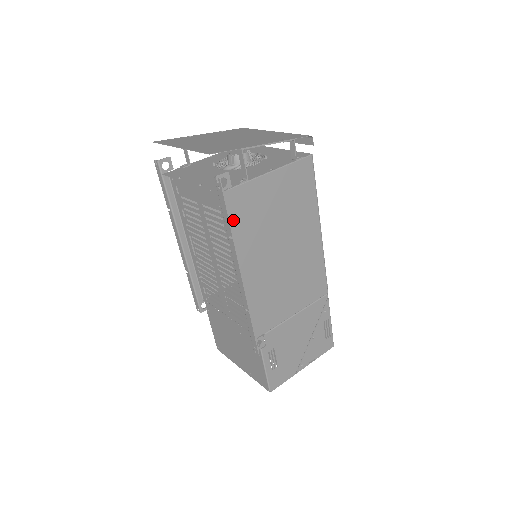
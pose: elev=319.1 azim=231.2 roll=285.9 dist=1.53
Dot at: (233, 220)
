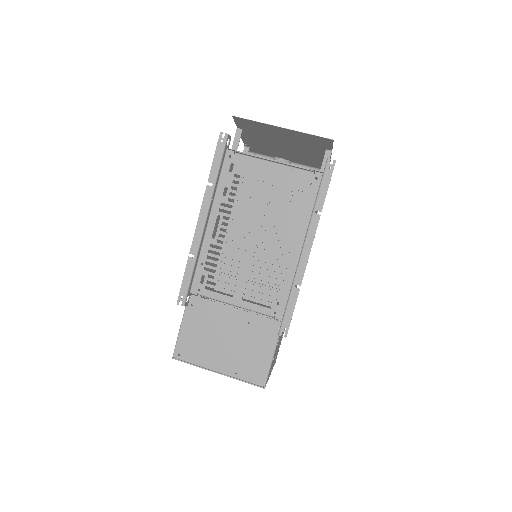
Dot at: occluded
